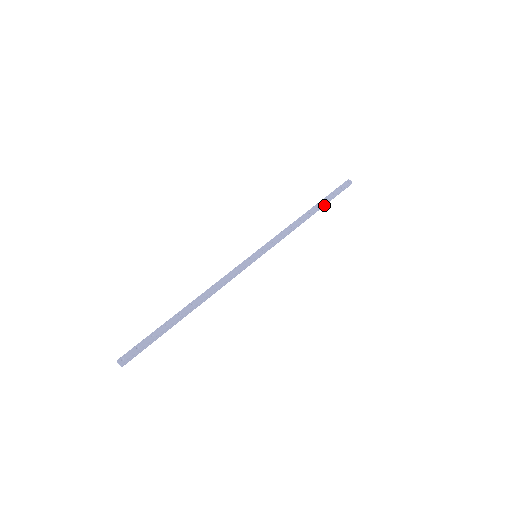
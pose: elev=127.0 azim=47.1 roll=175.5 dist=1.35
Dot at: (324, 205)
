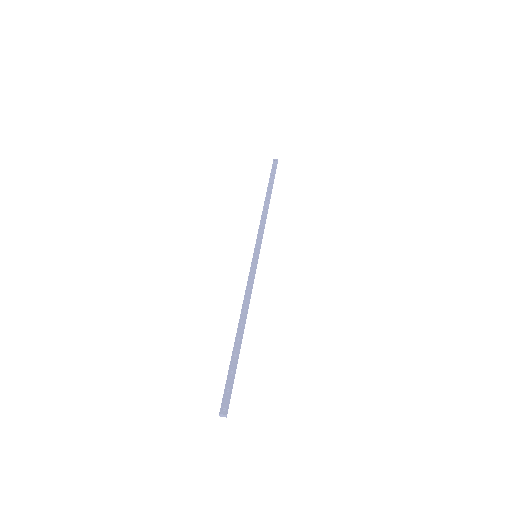
Dot at: (272, 188)
